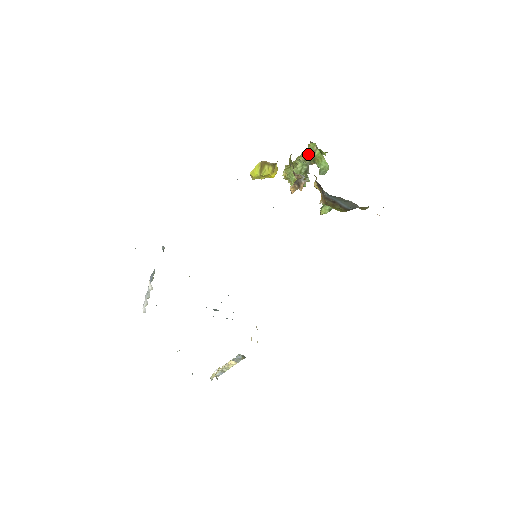
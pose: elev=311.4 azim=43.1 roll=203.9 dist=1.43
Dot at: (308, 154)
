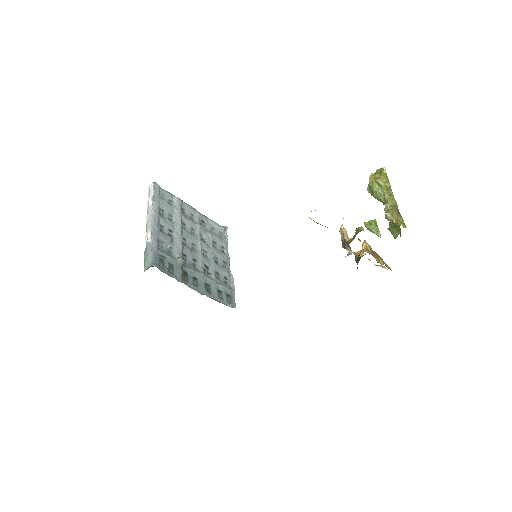
Dot at: (391, 221)
